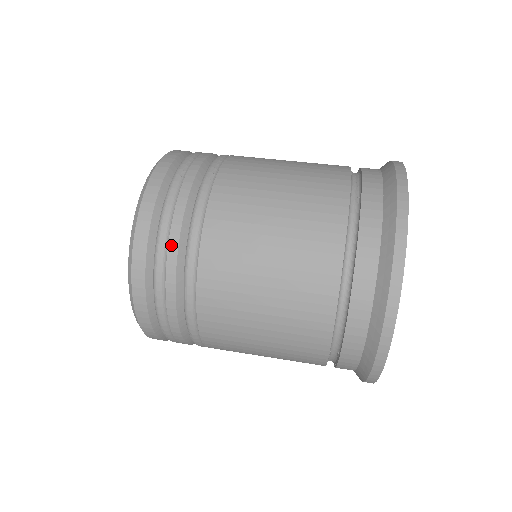
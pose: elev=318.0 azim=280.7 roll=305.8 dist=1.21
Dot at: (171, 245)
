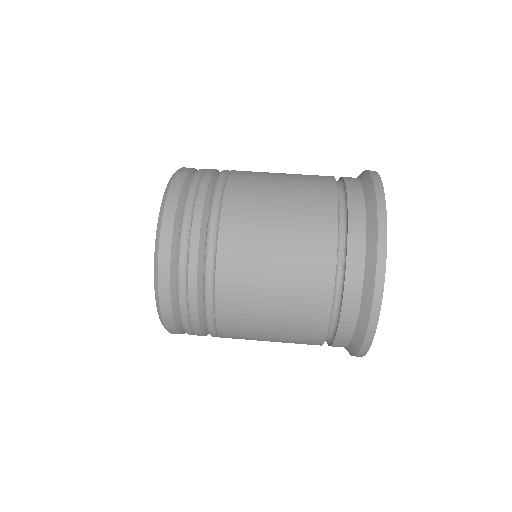
Dot at: (191, 310)
